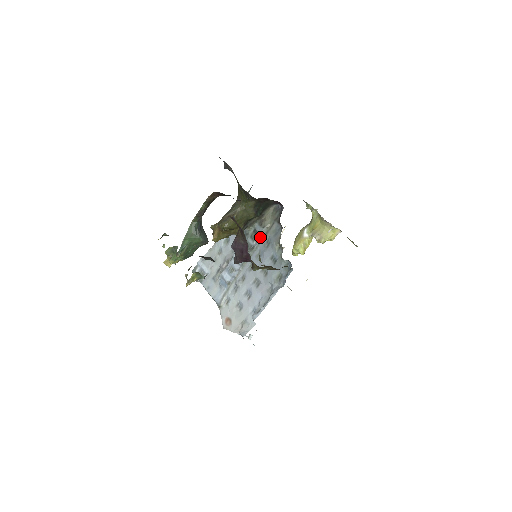
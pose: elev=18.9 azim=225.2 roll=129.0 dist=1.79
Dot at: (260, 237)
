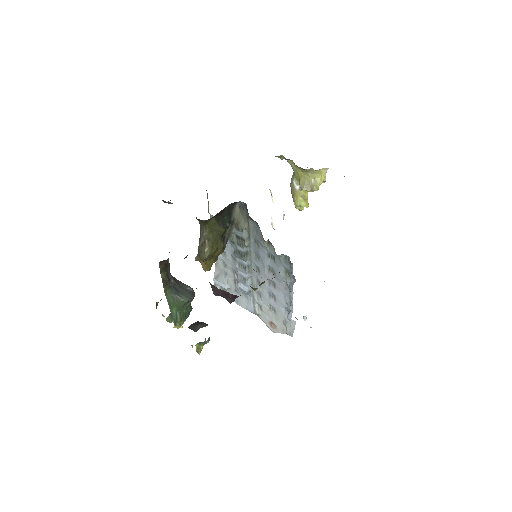
Dot at: (245, 241)
